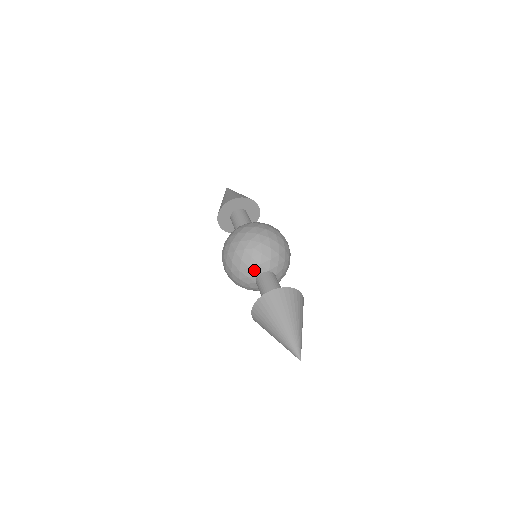
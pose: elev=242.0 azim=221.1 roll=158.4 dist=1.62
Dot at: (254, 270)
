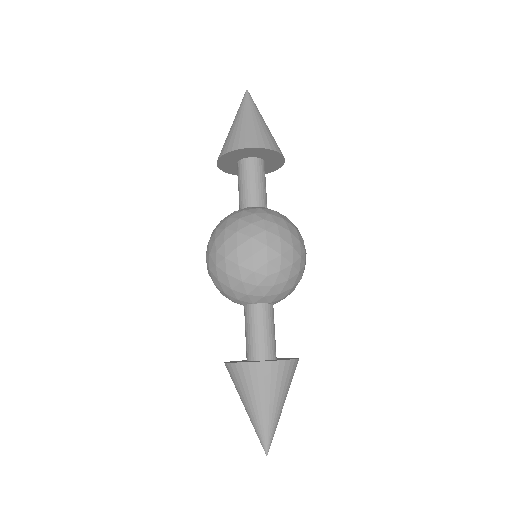
Dot at: (252, 298)
